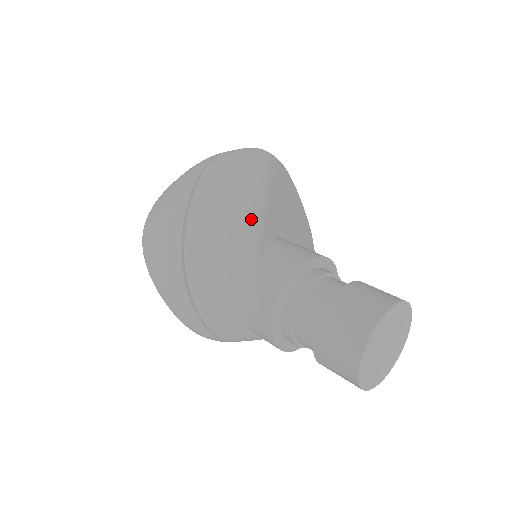
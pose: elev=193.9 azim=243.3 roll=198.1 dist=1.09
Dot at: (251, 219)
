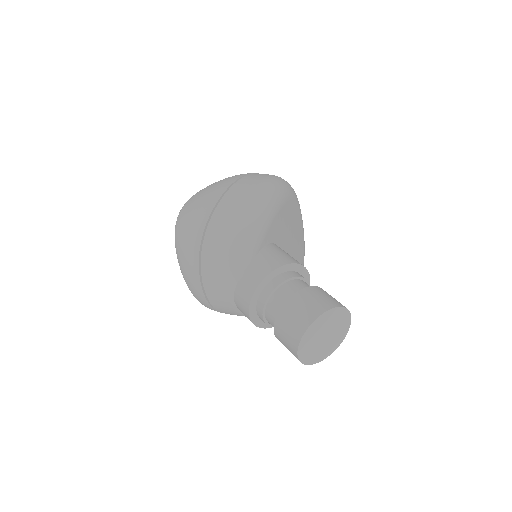
Dot at: (259, 224)
